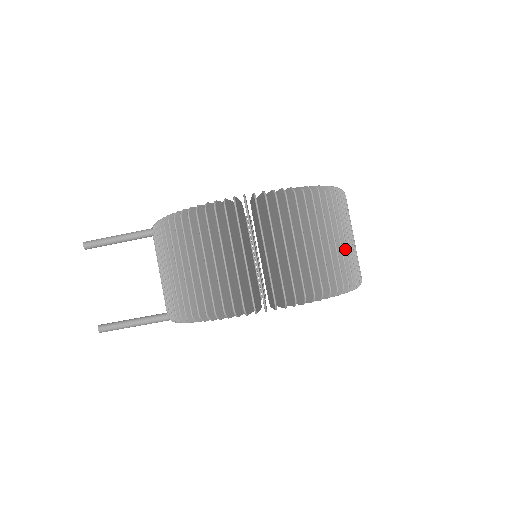
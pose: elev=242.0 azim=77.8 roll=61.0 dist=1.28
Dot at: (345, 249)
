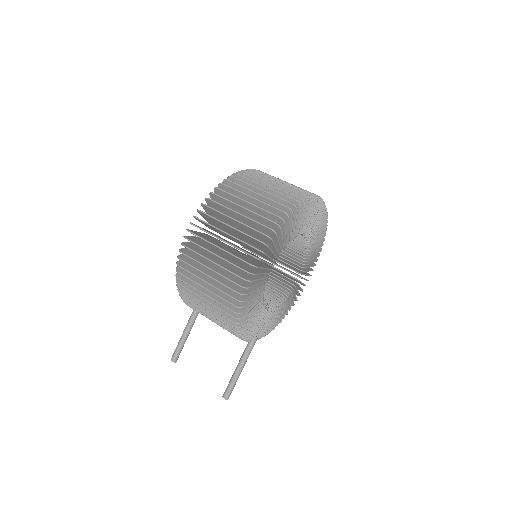
Dot at: (277, 189)
